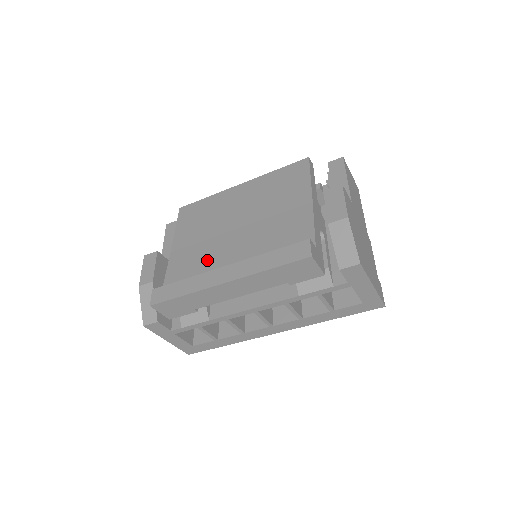
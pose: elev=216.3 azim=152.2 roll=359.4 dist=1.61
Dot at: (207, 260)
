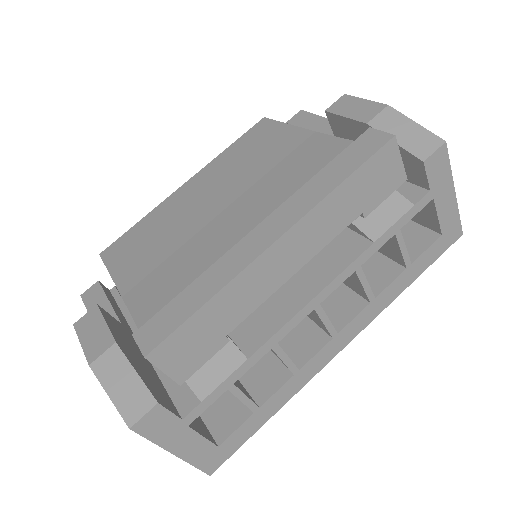
Dot at: (203, 261)
